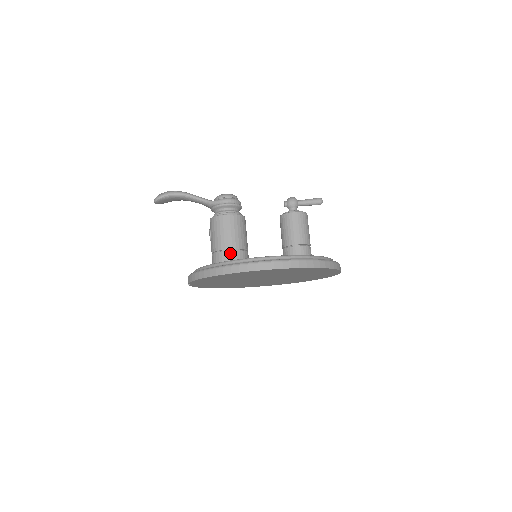
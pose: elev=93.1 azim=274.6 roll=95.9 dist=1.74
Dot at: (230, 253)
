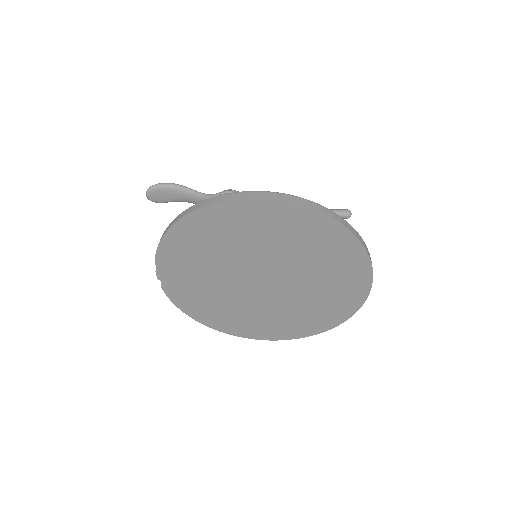
Dot at: occluded
